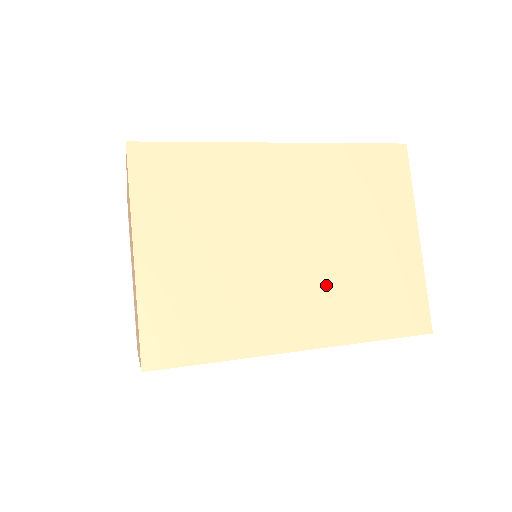
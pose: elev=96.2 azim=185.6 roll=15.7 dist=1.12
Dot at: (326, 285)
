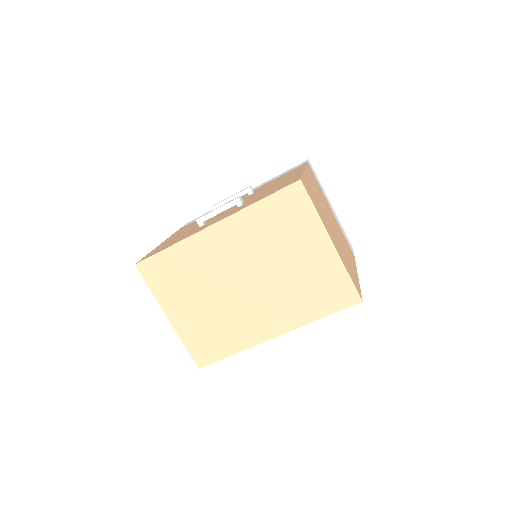
Dot at: (277, 297)
